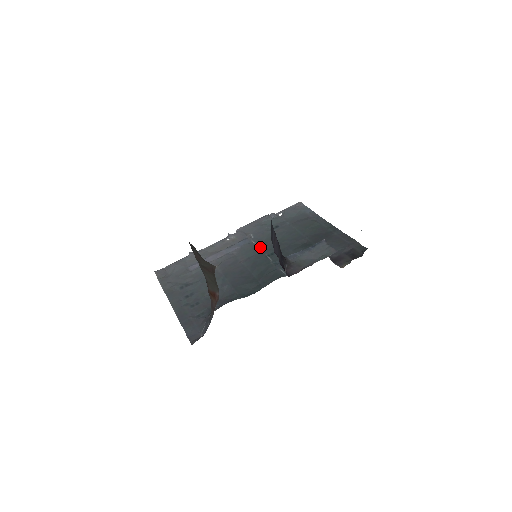
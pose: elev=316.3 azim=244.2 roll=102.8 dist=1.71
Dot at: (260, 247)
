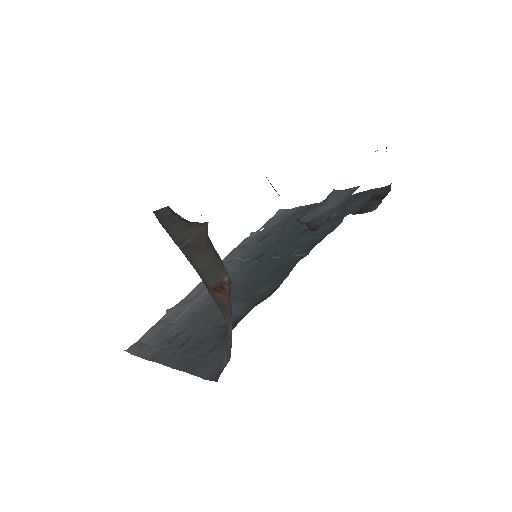
Dot at: (255, 258)
